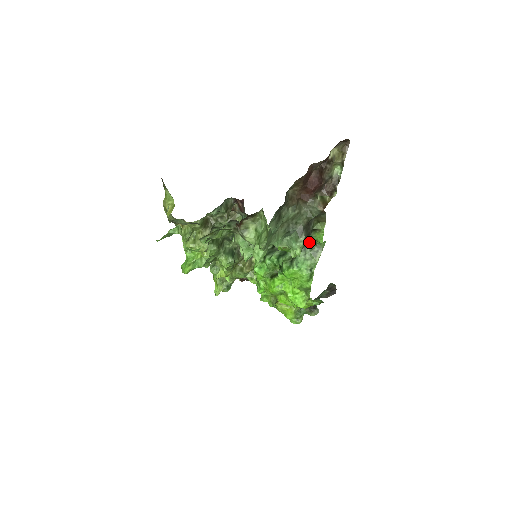
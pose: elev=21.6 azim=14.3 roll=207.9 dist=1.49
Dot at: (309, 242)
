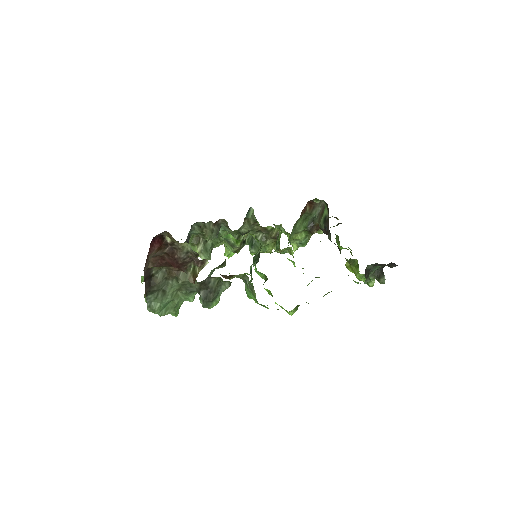
Dot at: (247, 276)
